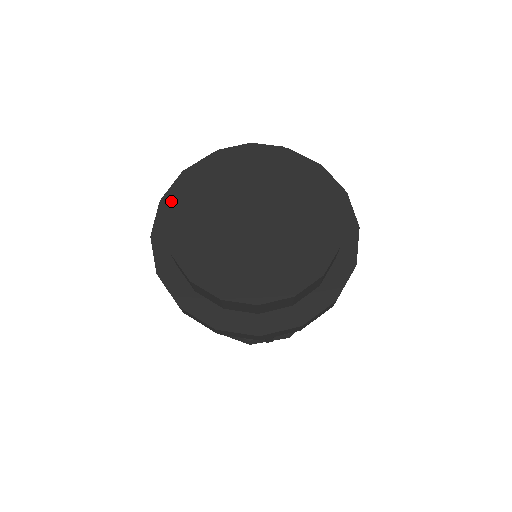
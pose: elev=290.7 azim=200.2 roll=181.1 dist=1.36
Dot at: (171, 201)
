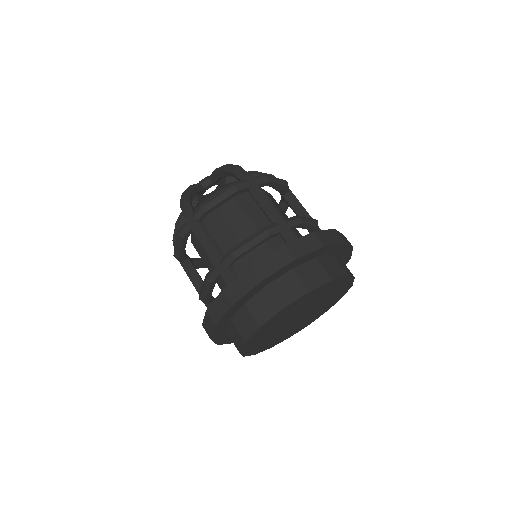
Dot at: (256, 332)
